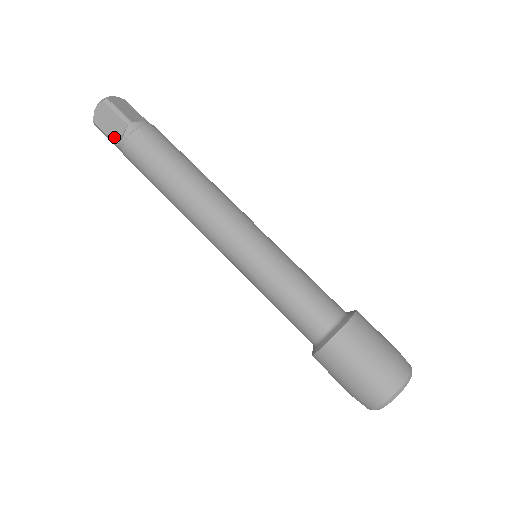
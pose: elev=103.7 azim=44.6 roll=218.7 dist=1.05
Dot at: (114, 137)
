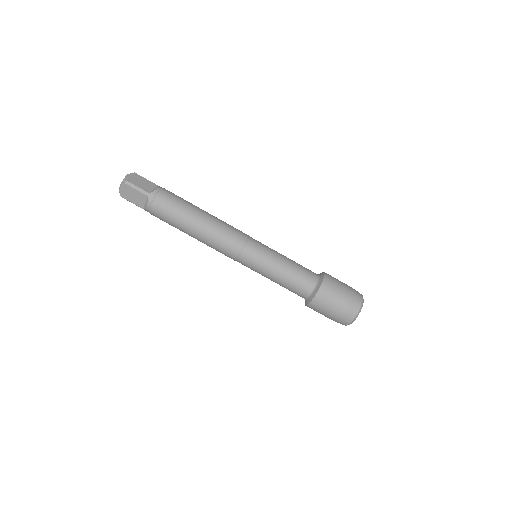
Dot at: (139, 204)
